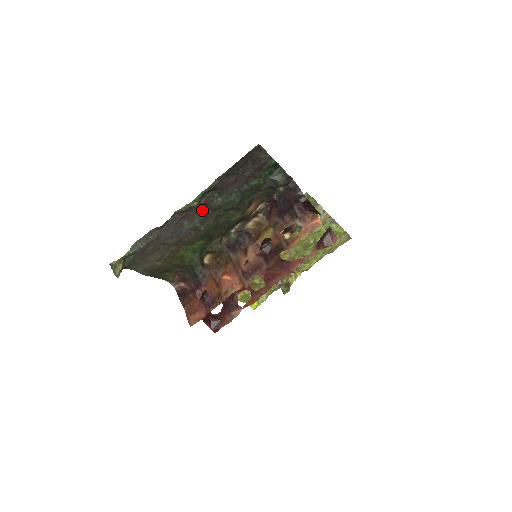
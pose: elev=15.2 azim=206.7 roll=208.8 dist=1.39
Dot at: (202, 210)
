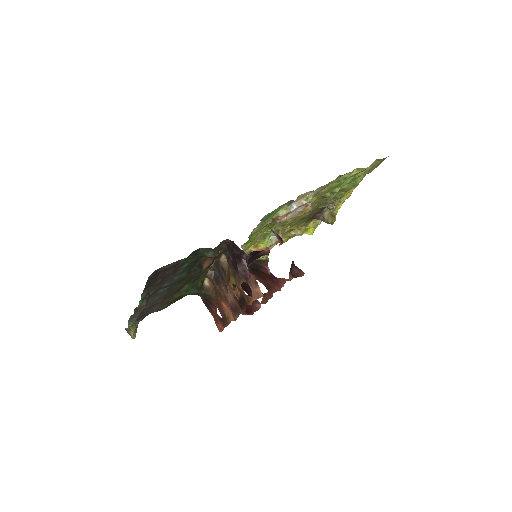
Dot at: (160, 289)
